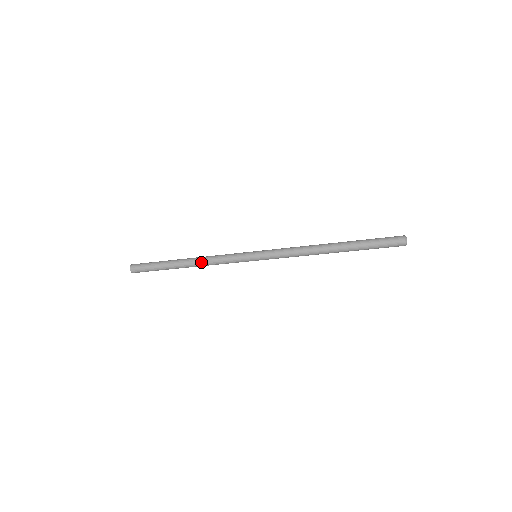
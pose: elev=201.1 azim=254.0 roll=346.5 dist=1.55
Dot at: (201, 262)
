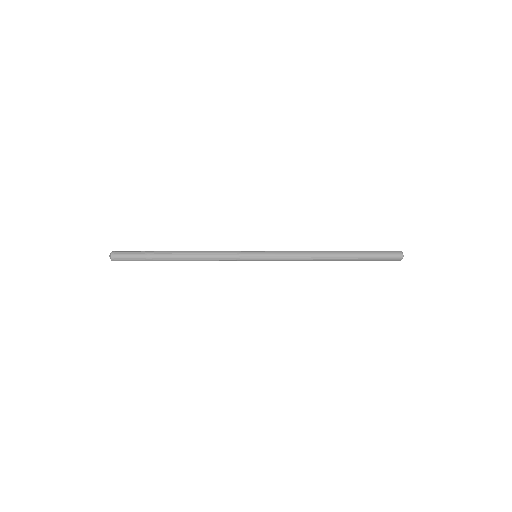
Dot at: (197, 259)
